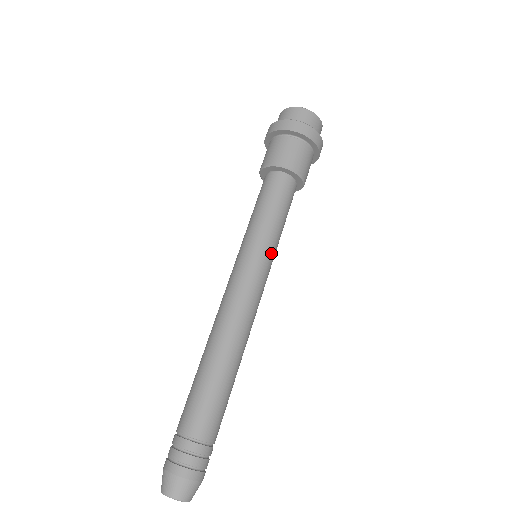
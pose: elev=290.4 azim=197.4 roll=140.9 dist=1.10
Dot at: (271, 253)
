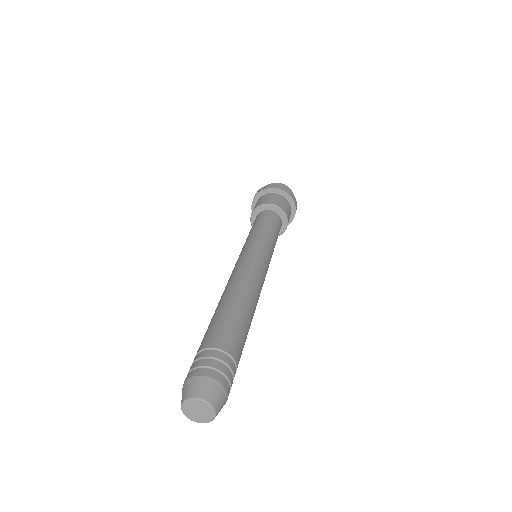
Dot at: occluded
